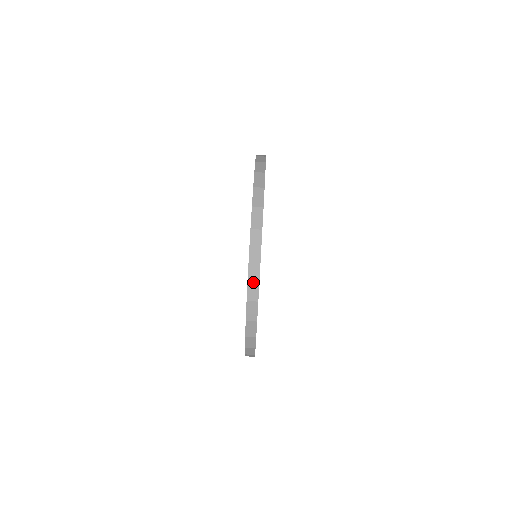
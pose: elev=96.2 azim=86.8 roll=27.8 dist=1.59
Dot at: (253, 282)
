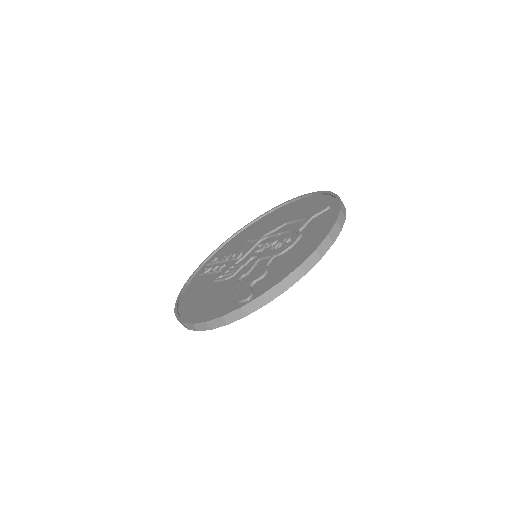
Dot at: (206, 326)
